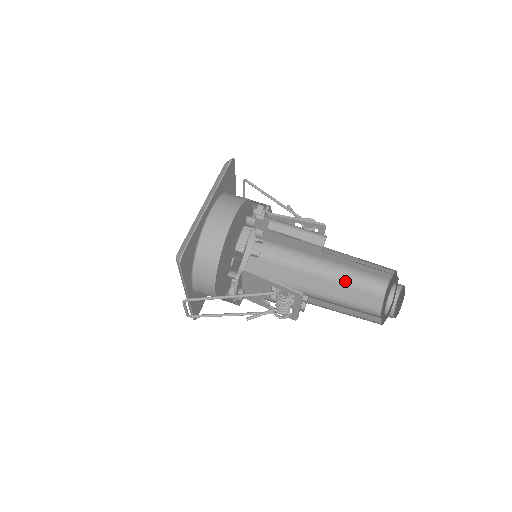
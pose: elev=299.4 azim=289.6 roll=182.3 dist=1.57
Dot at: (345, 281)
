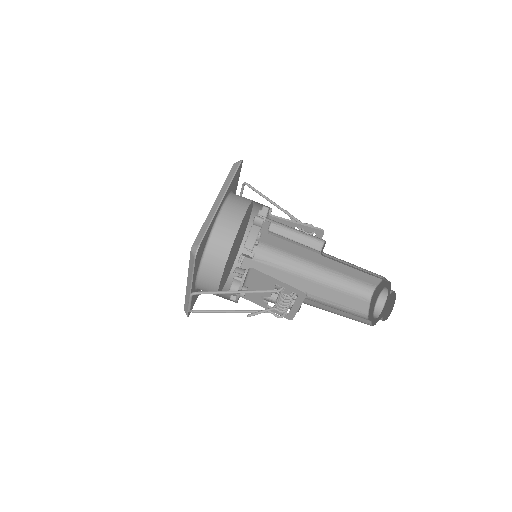
Dot at: (334, 286)
